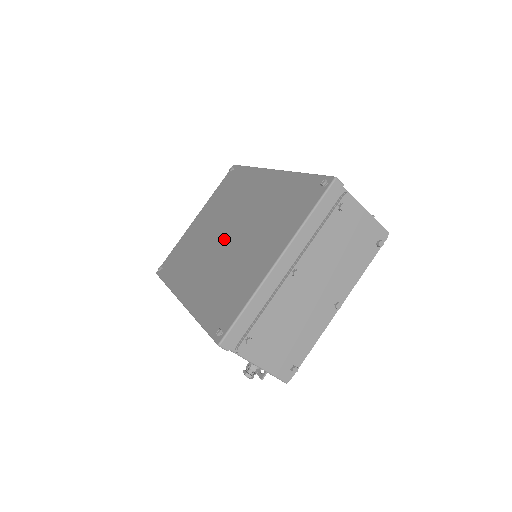
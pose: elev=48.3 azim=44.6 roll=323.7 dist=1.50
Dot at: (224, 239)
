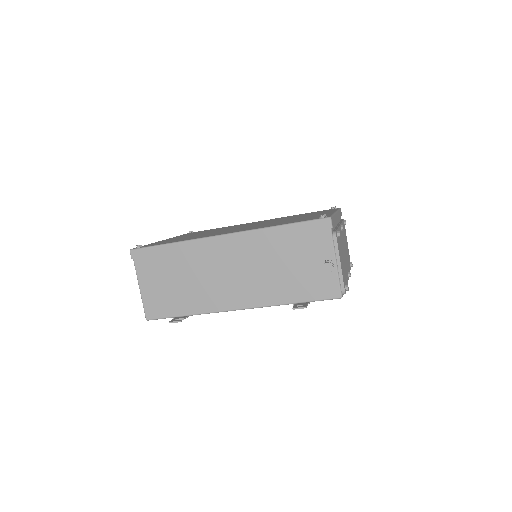
Dot at: occluded
